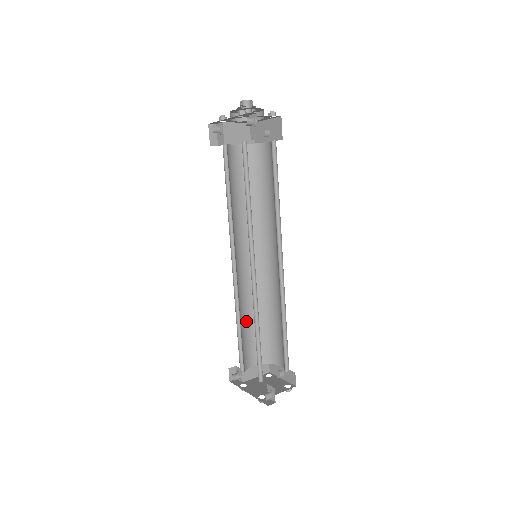
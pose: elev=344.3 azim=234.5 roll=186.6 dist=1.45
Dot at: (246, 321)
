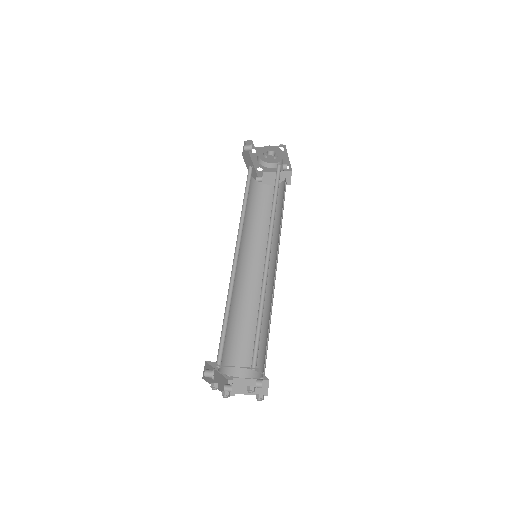
Dot at: (249, 327)
